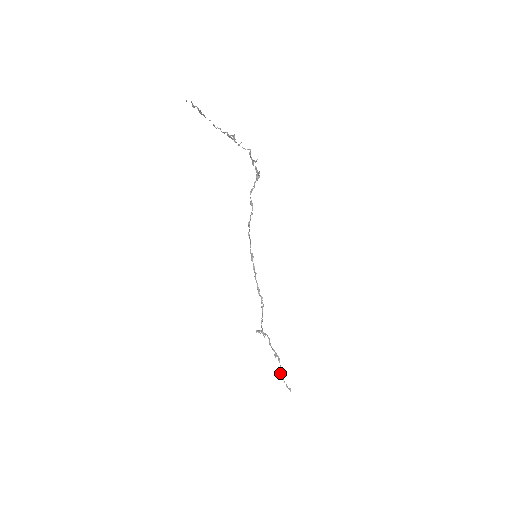
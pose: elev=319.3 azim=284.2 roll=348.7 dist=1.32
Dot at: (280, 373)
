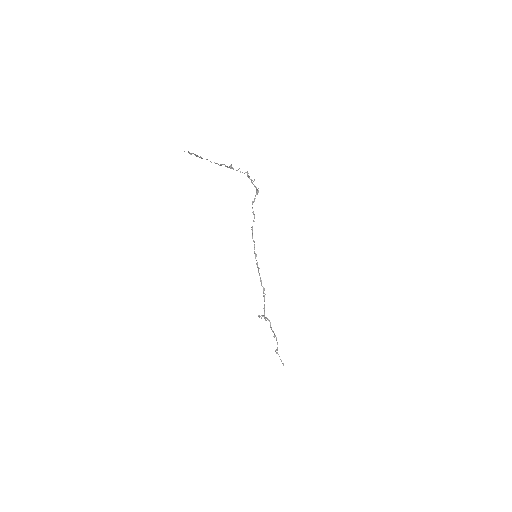
Dot at: (277, 350)
